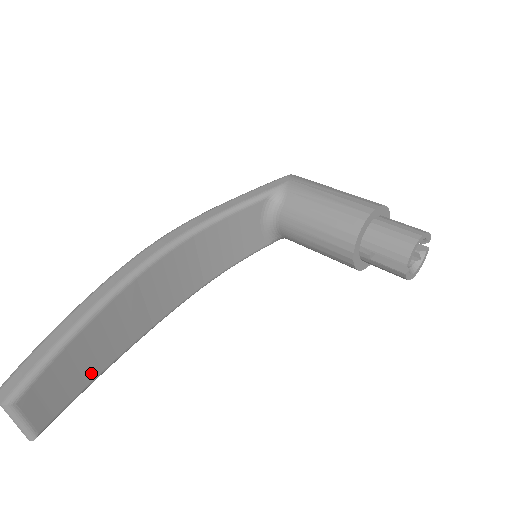
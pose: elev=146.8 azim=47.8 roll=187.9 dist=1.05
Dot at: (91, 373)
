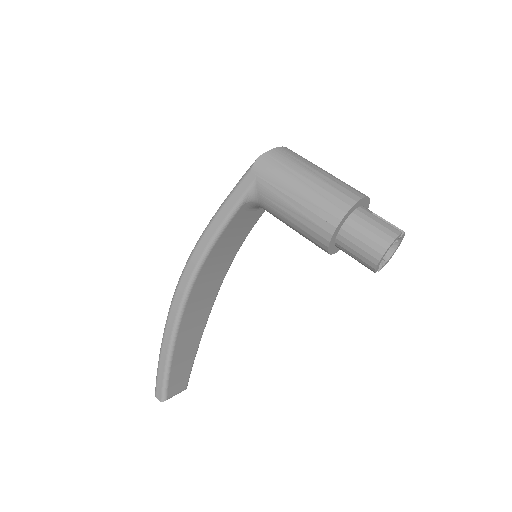
Dot at: (193, 353)
